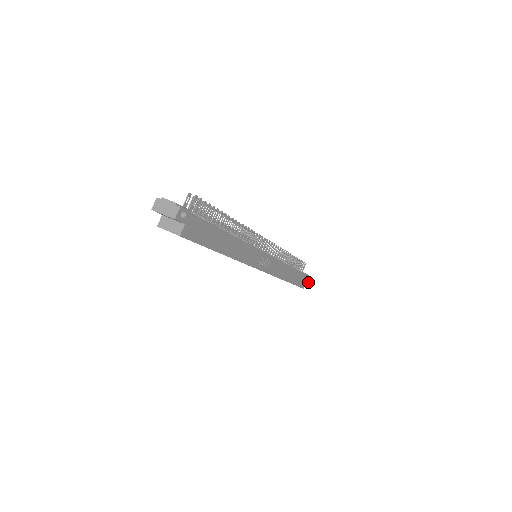
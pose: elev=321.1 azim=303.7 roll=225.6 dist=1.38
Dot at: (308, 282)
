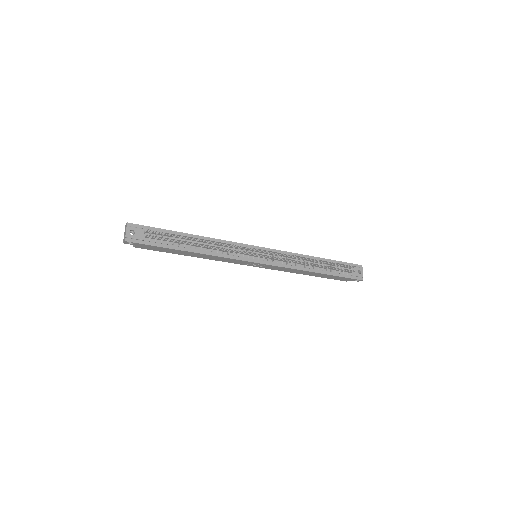
Dot at: (356, 280)
